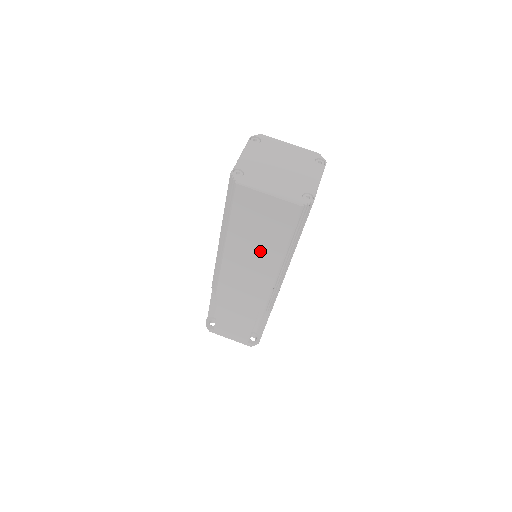
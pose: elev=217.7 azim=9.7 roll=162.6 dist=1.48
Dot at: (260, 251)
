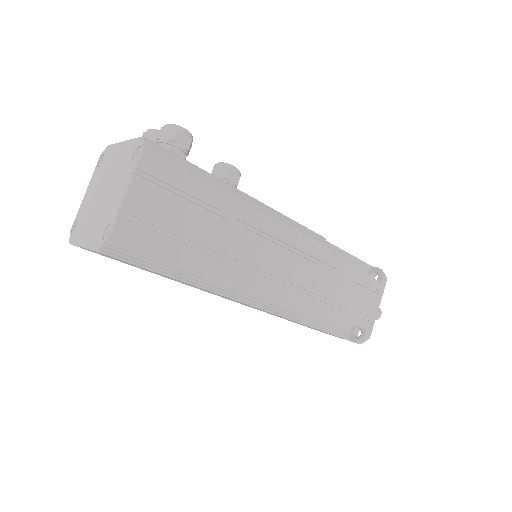
Dot at: occluded
